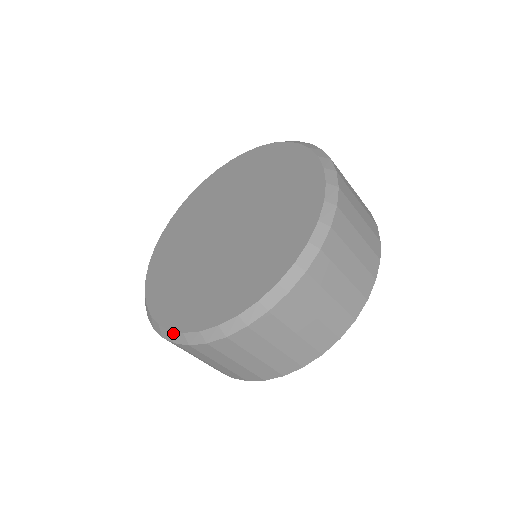
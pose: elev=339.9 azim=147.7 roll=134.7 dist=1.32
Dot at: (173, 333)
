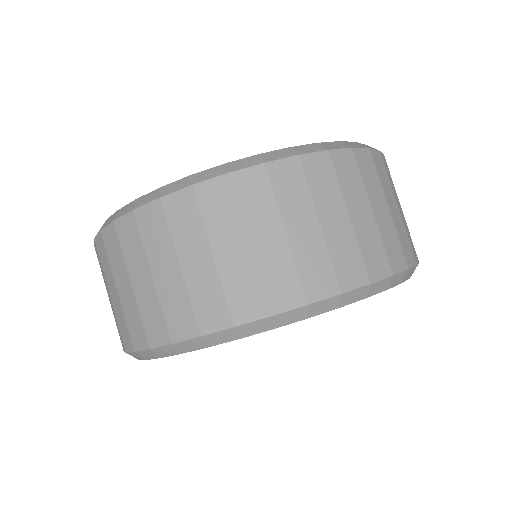
Dot at: (121, 209)
